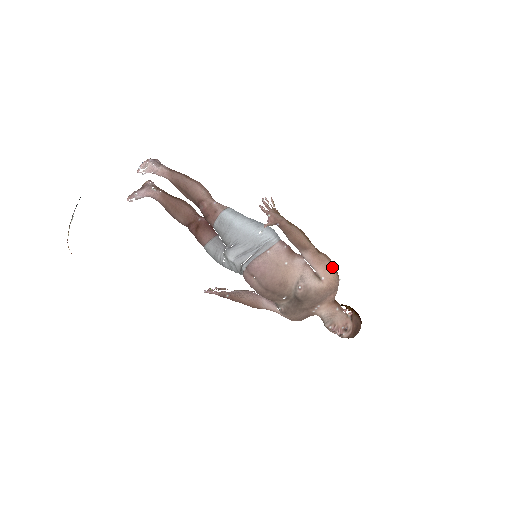
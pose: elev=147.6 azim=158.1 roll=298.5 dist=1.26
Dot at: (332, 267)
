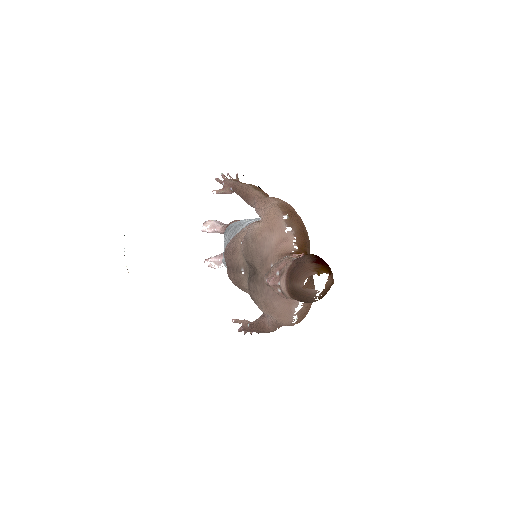
Dot at: (276, 204)
